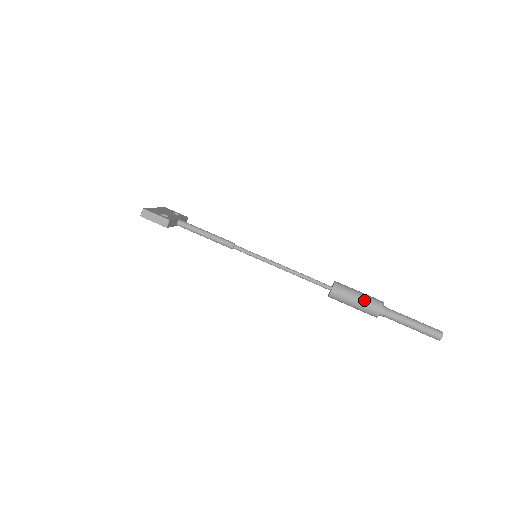
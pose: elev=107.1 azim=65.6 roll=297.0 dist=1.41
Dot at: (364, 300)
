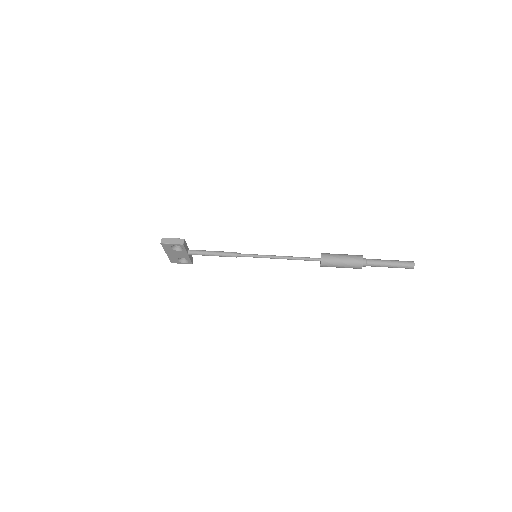
Dot at: (347, 256)
